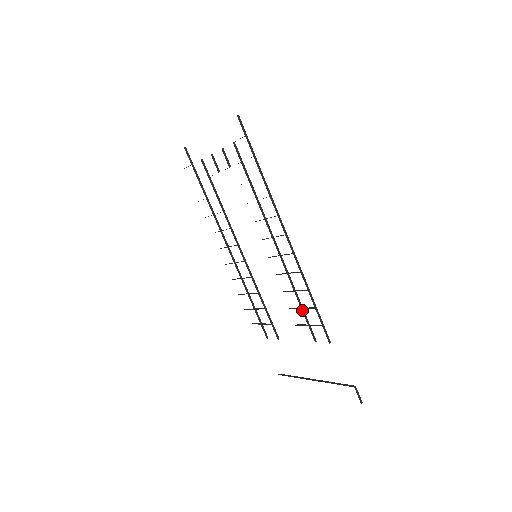
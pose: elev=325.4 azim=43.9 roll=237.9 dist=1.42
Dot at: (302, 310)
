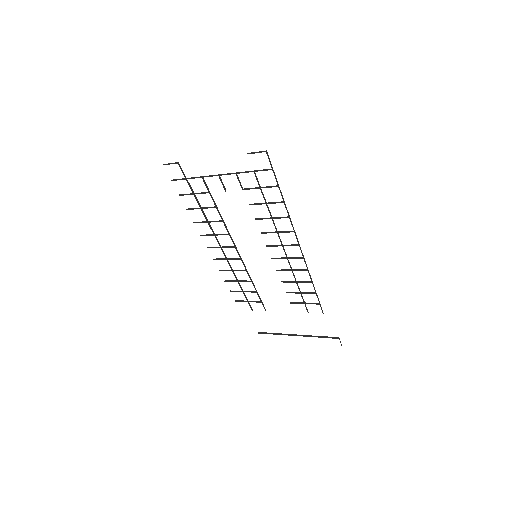
Dot at: (301, 294)
